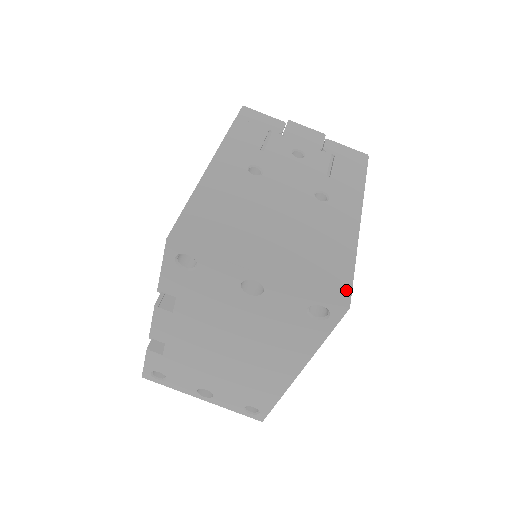
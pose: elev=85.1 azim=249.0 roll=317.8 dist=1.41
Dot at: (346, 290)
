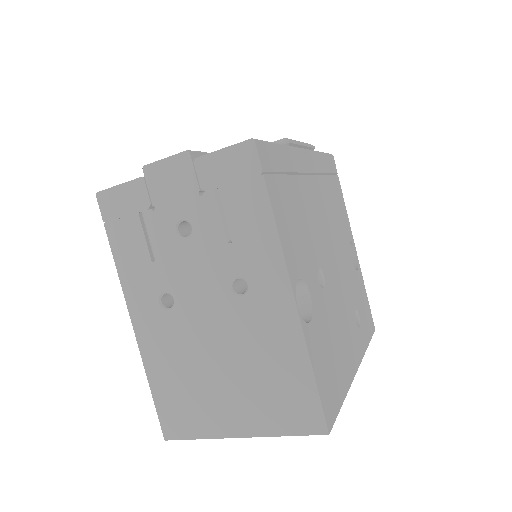
Dot at: (317, 414)
